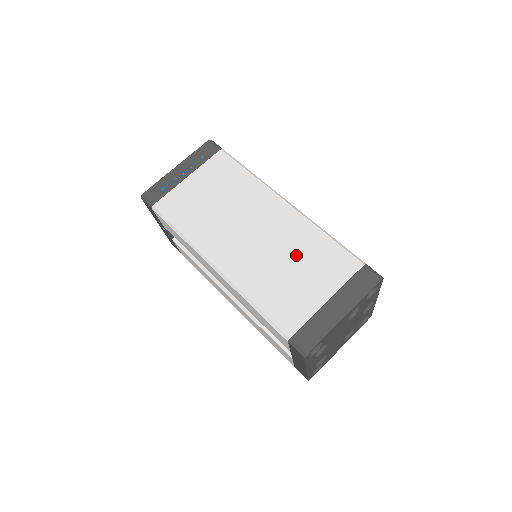
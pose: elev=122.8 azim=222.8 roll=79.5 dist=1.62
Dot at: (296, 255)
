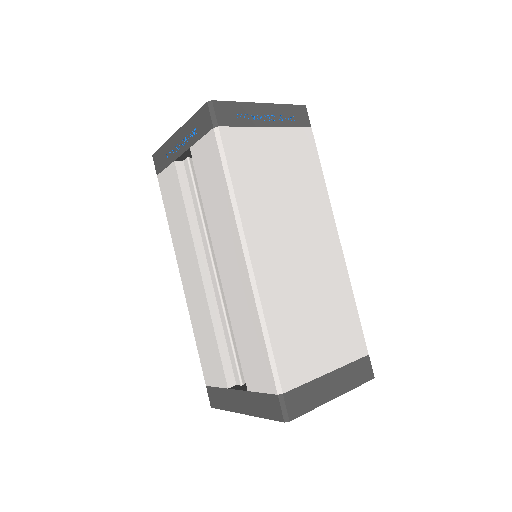
Dot at: (325, 304)
